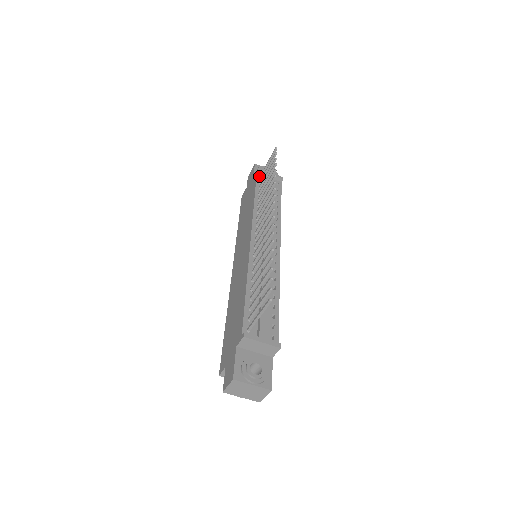
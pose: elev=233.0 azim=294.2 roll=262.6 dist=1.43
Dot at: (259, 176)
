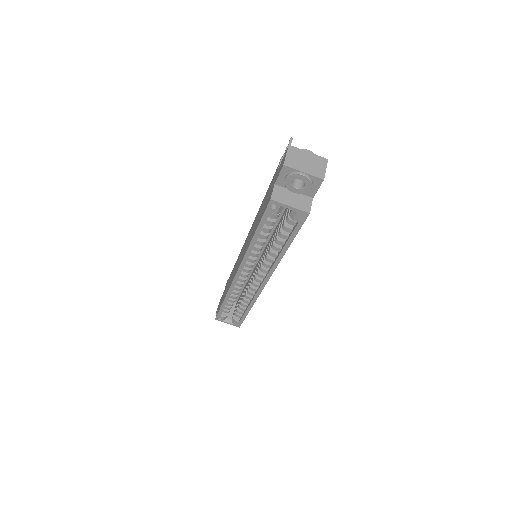
Dot at: occluded
